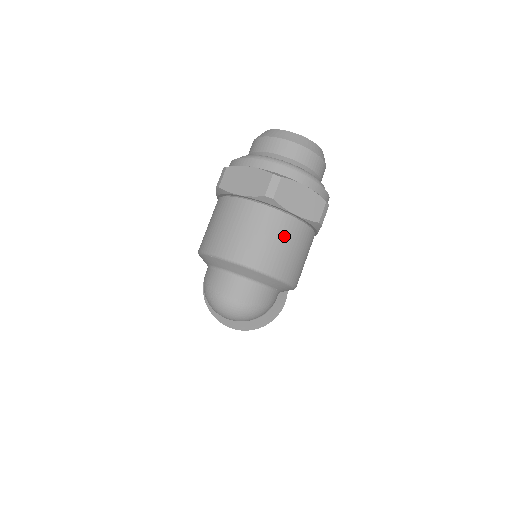
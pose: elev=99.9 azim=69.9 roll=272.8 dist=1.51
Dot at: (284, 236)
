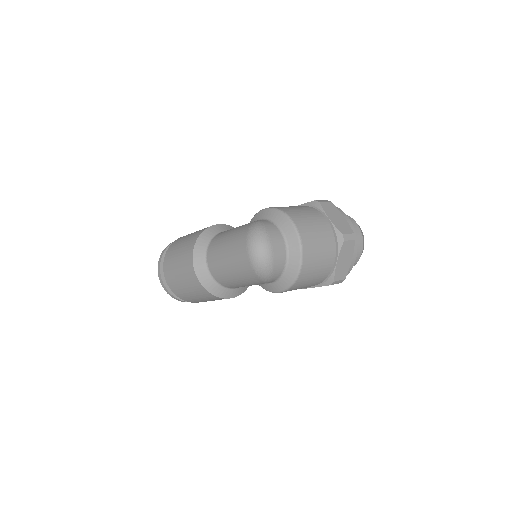
Dot at: (324, 261)
